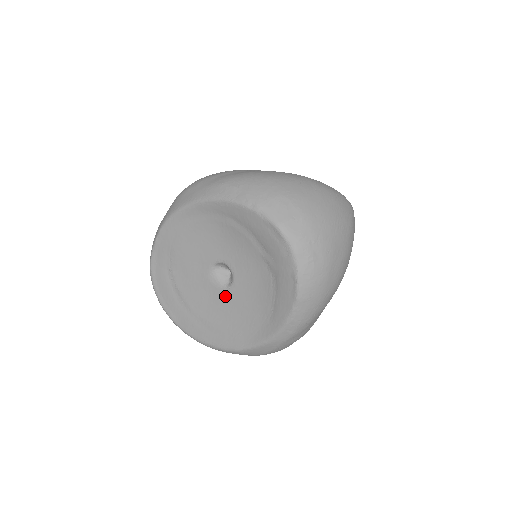
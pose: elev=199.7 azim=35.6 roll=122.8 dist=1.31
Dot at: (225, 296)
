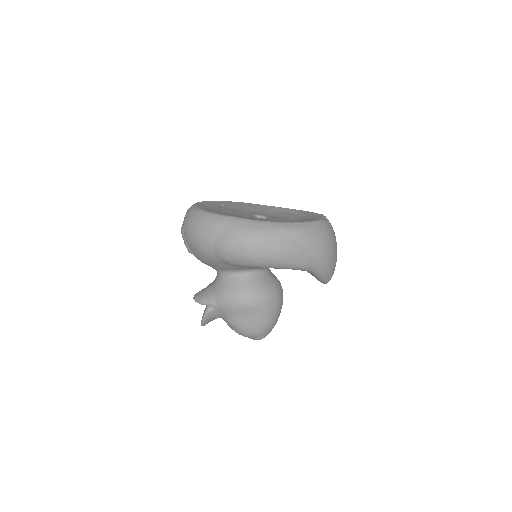
Dot at: (253, 217)
